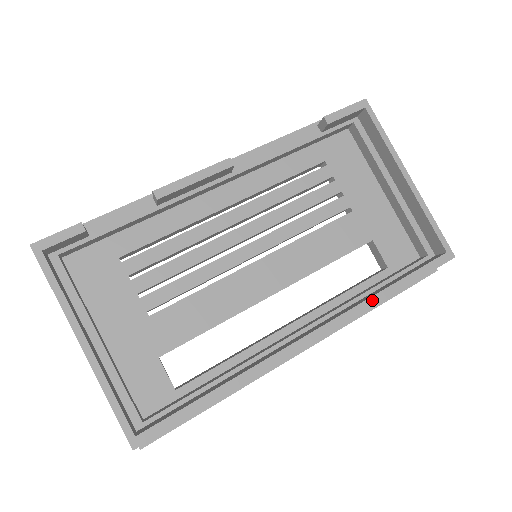
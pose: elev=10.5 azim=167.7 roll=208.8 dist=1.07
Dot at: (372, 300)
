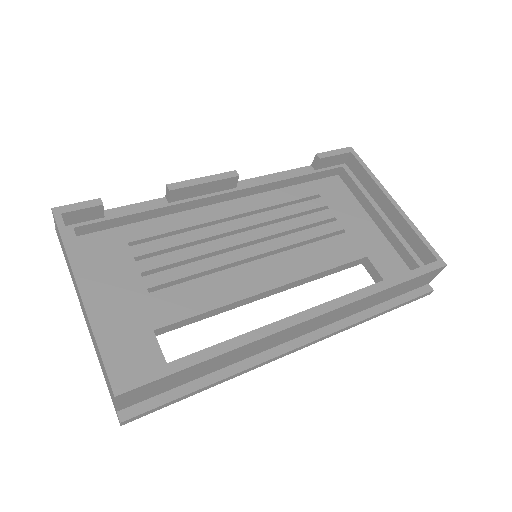
Dot at: (369, 290)
